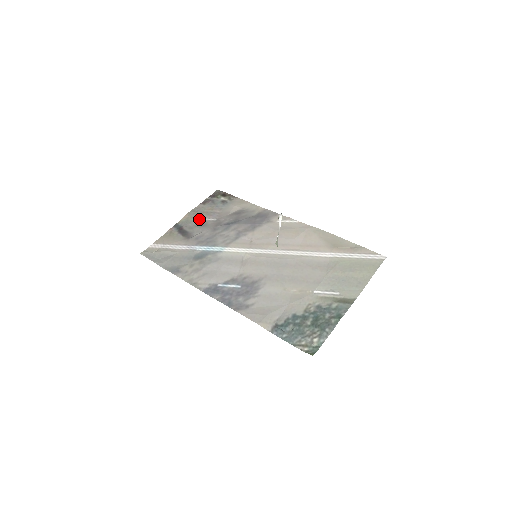
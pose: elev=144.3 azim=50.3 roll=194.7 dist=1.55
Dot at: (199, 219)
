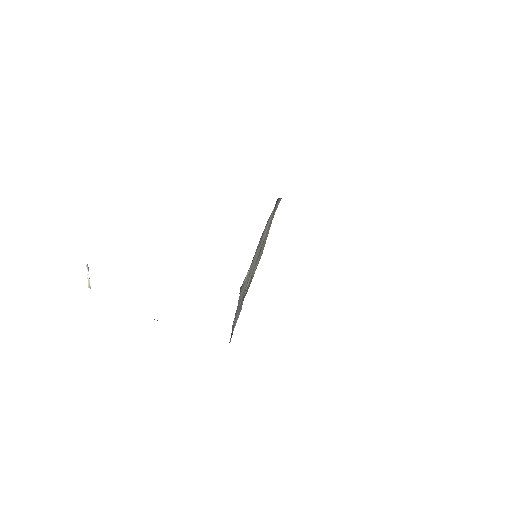
Dot at: occluded
